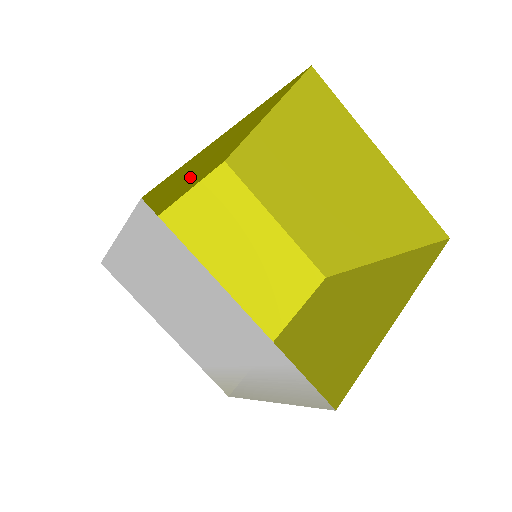
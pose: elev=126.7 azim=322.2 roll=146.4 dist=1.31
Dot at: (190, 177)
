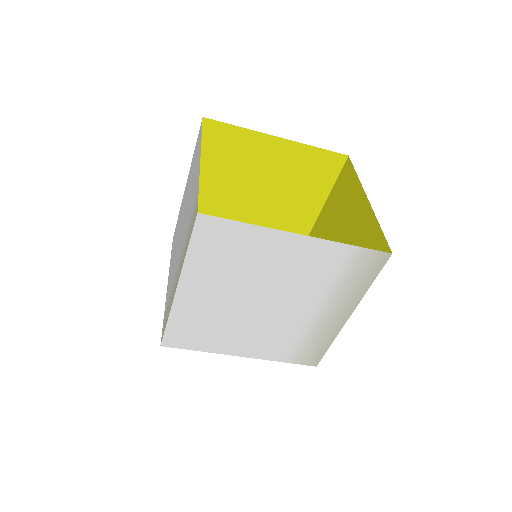
Dot at: (182, 231)
